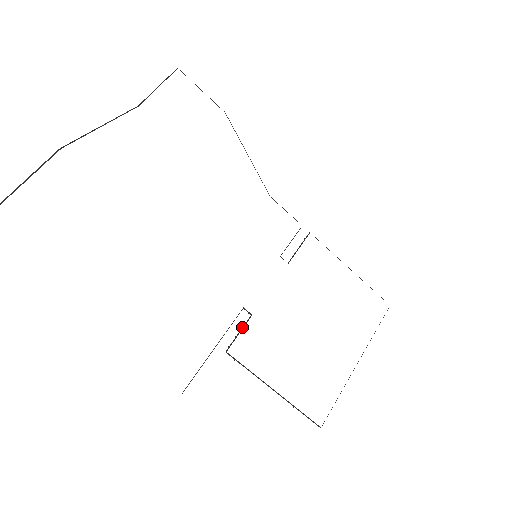
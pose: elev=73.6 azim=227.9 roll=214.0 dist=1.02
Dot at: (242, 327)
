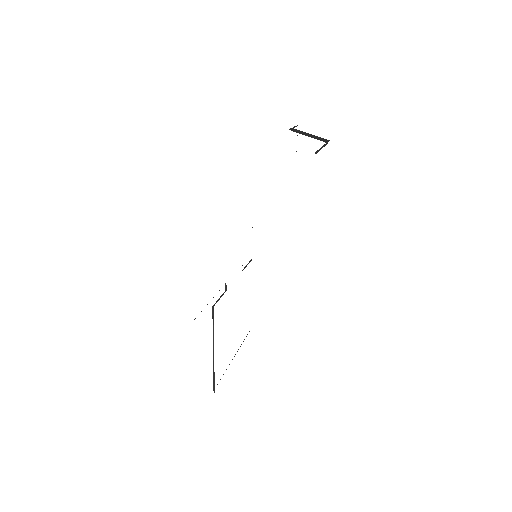
Dot at: (221, 295)
